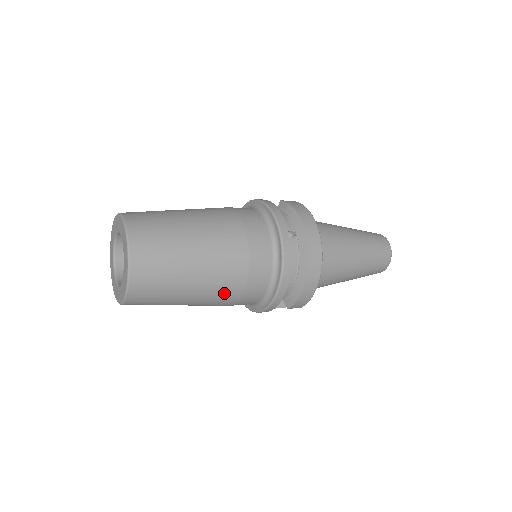
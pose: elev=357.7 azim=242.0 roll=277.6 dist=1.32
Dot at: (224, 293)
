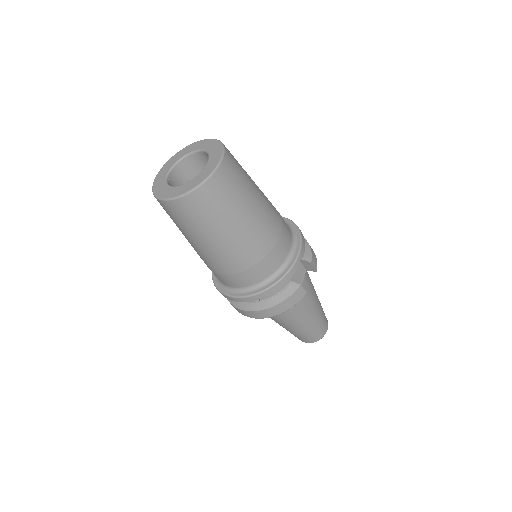
Dot at: (272, 206)
